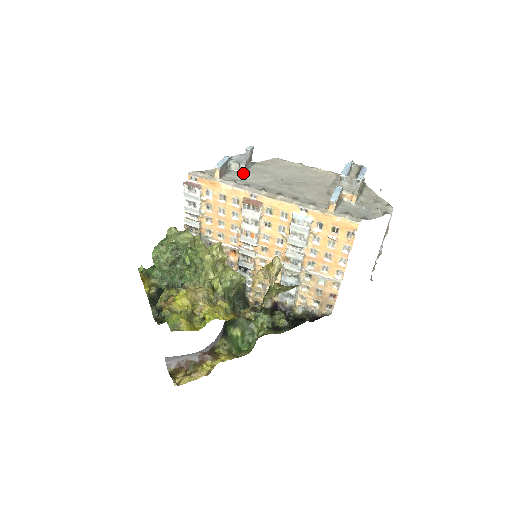
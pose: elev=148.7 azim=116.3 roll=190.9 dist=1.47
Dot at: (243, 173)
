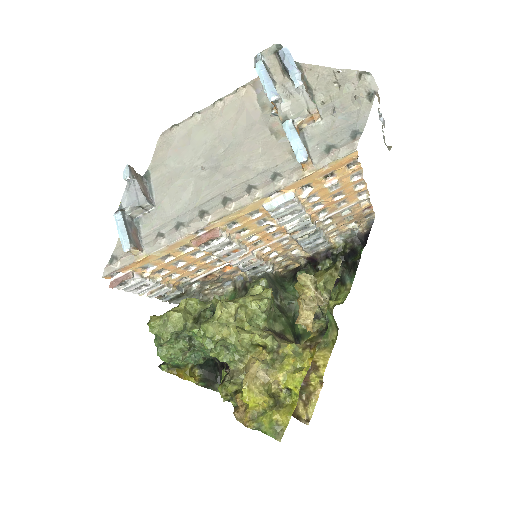
Dot at: (154, 208)
